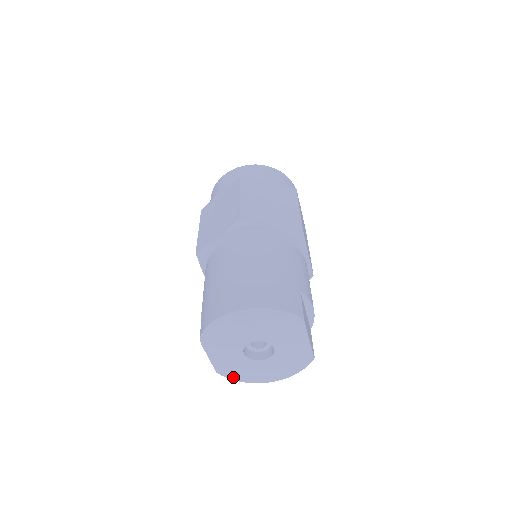
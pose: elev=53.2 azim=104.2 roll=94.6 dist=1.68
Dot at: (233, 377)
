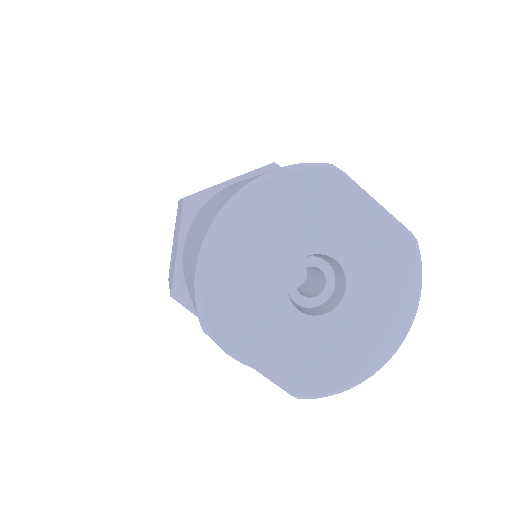
Dot at: (326, 385)
